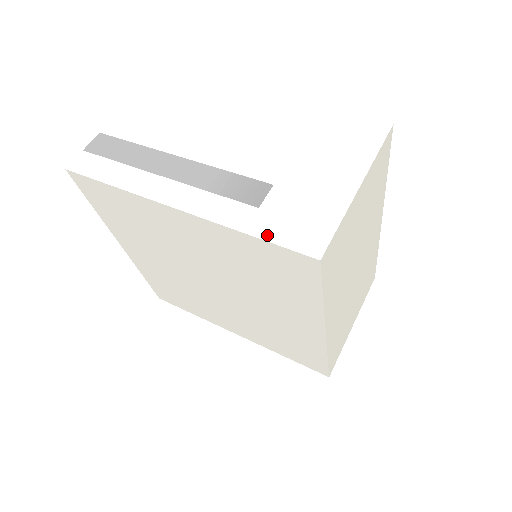
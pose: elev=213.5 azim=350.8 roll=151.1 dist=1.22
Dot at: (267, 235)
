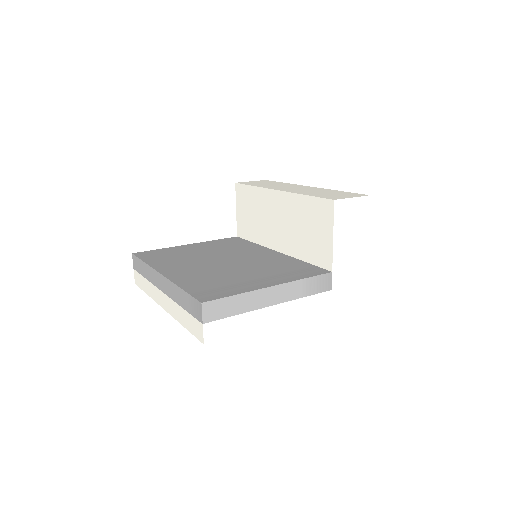
Dot at: (342, 301)
